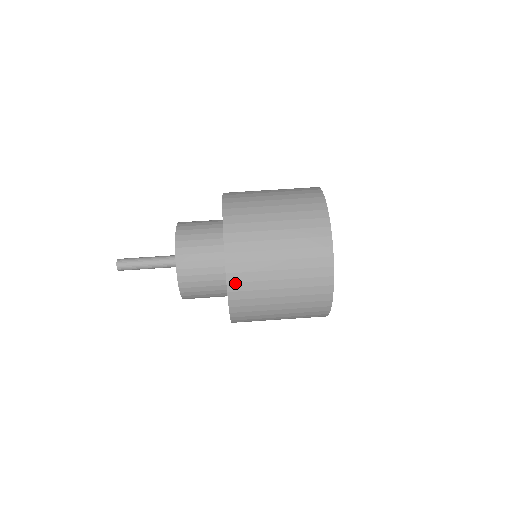
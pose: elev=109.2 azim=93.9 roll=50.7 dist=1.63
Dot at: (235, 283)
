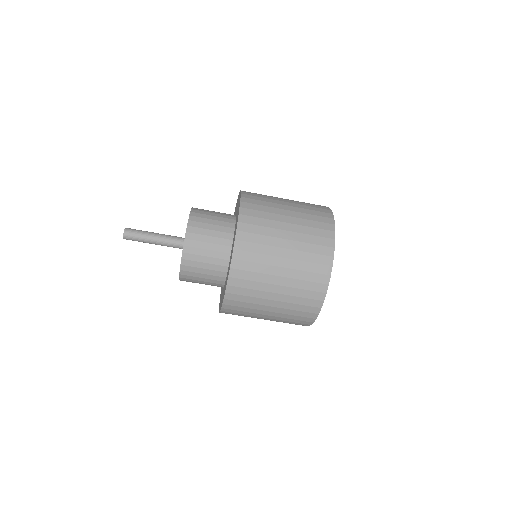
Dot at: (236, 278)
